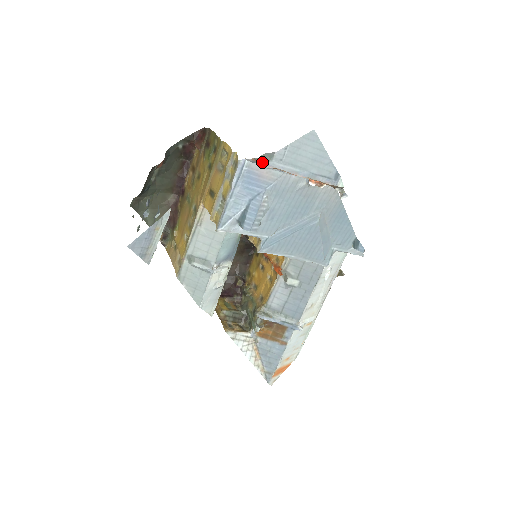
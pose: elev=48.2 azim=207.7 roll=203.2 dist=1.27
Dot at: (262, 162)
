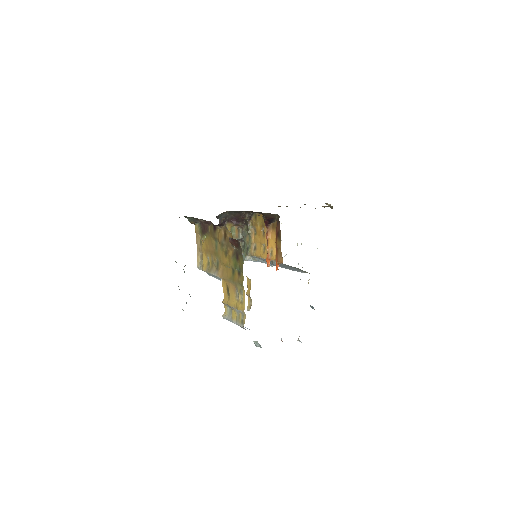
Dot at: occluded
